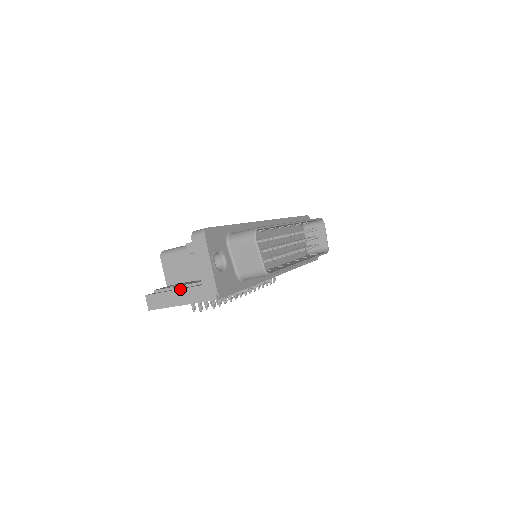
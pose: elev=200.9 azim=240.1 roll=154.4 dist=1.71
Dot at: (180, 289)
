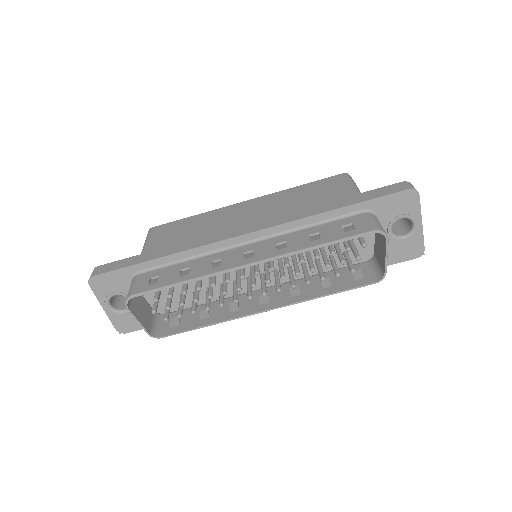
Dot at: occluded
